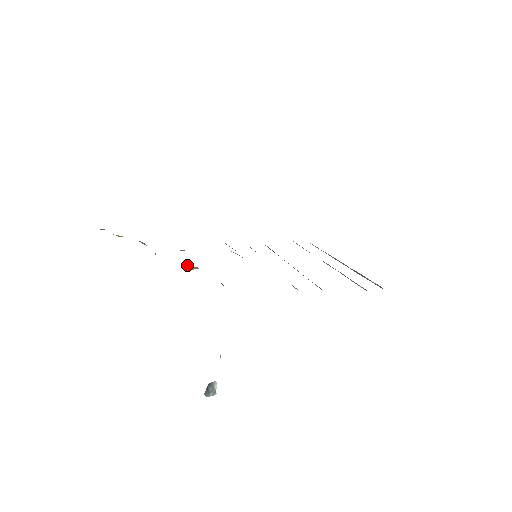
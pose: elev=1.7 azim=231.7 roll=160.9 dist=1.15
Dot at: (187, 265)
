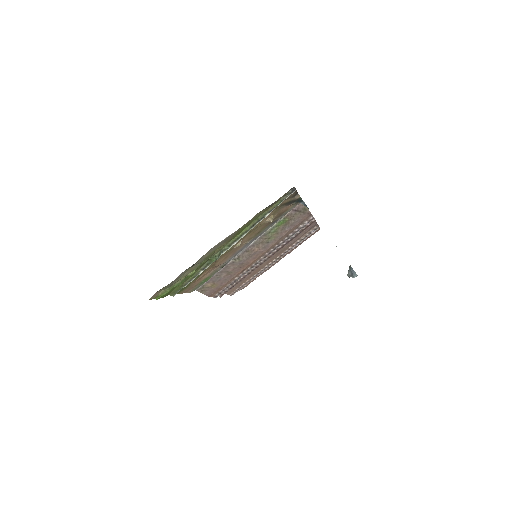
Dot at: (269, 218)
